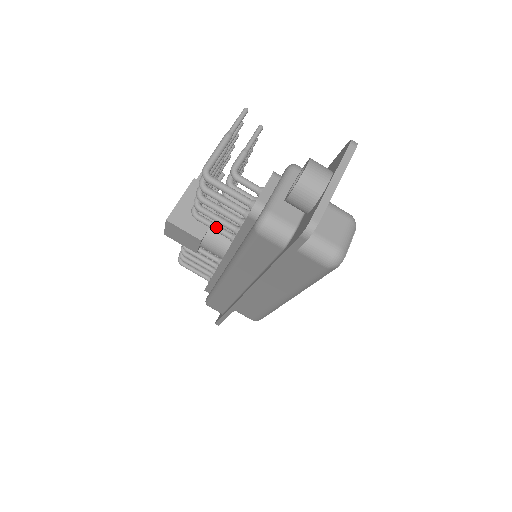
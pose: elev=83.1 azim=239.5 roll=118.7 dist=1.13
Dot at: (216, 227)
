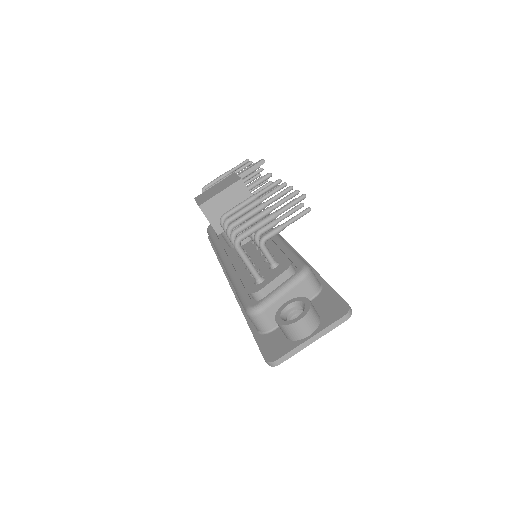
Dot at: occluded
